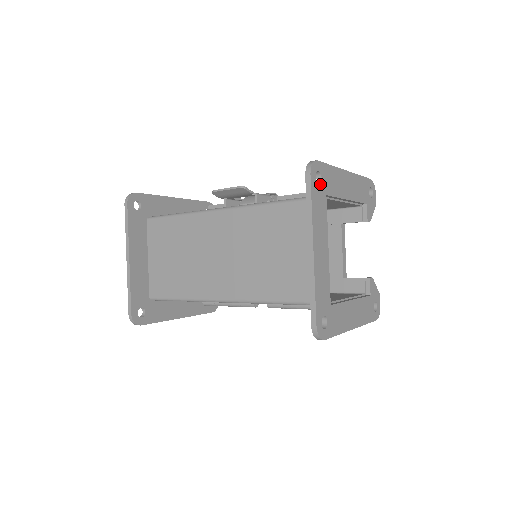
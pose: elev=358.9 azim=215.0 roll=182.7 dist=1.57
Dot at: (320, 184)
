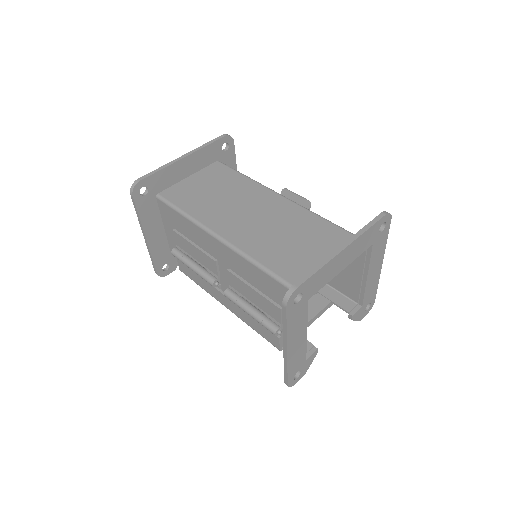
Dot at: (379, 231)
